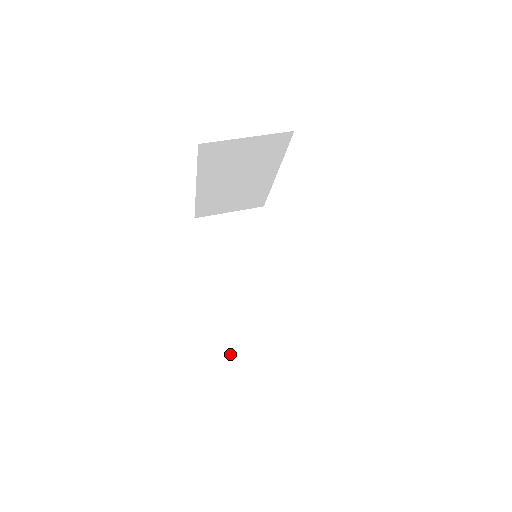
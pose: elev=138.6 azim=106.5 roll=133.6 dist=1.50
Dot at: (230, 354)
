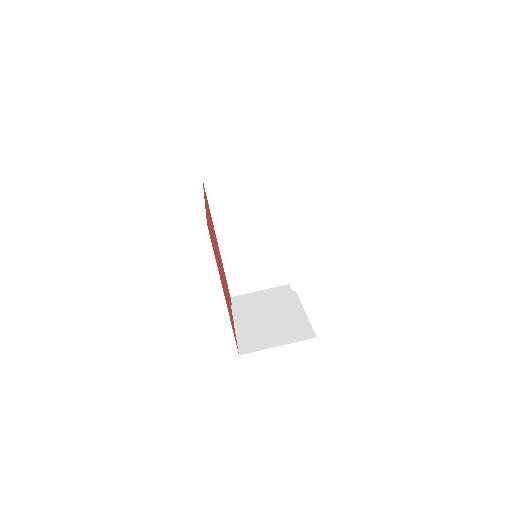
Dot at: (233, 290)
